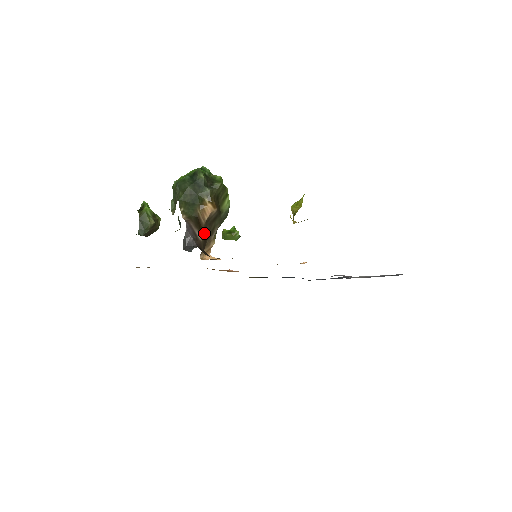
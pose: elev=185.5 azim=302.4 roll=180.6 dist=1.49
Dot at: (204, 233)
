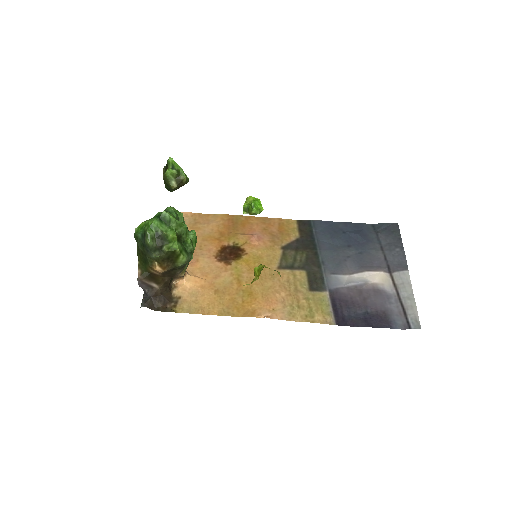
Dot at: (164, 279)
